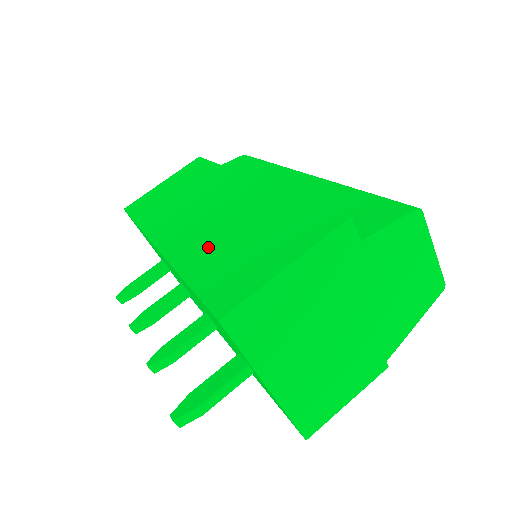
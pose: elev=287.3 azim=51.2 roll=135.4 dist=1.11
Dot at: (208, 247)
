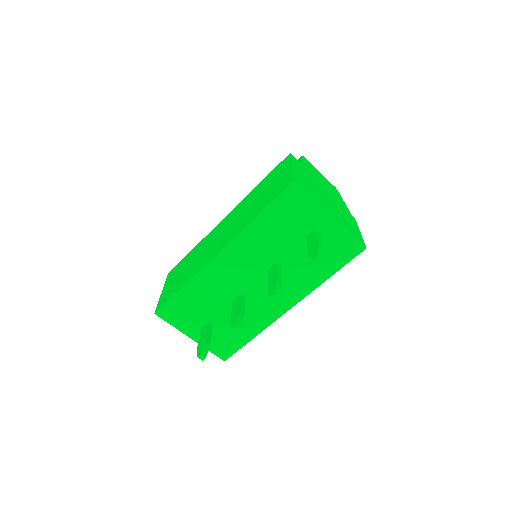
Dot at: (248, 215)
